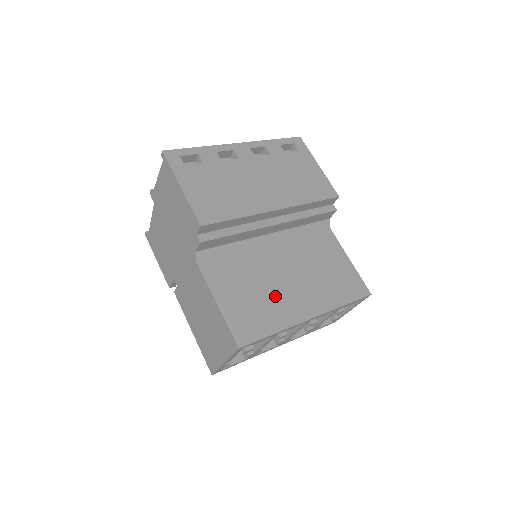
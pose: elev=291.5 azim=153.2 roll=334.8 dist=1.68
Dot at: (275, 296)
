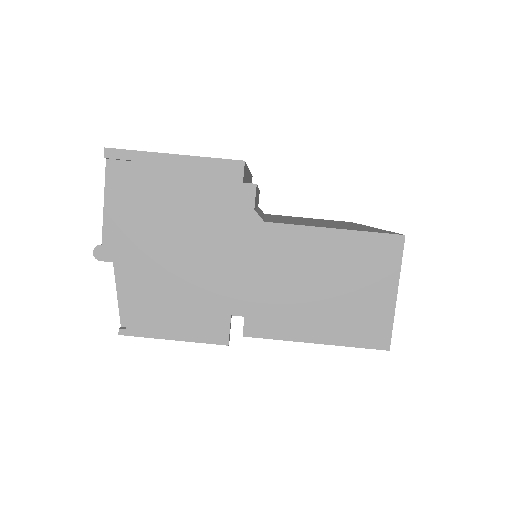
Dot at: occluded
